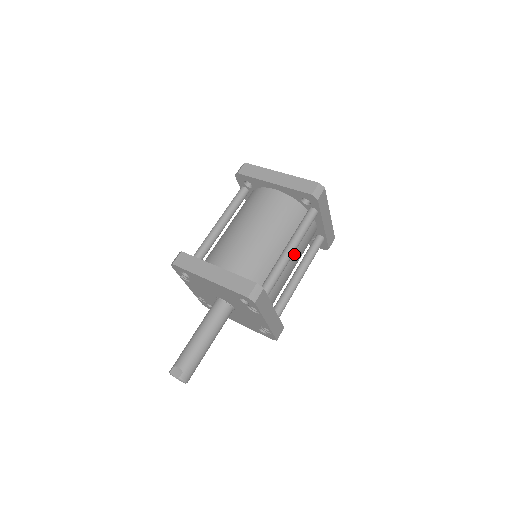
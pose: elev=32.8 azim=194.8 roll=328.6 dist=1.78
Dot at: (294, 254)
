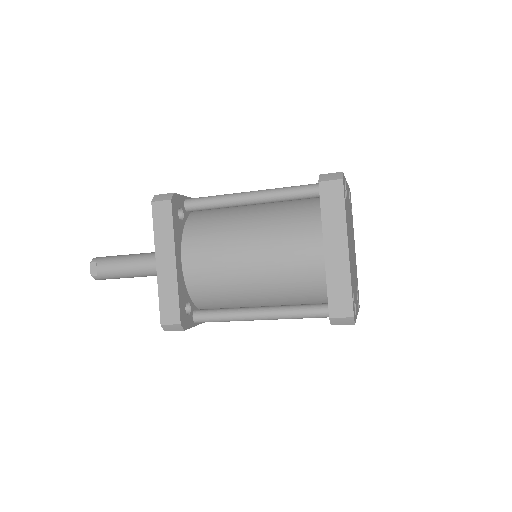
Dot at: occluded
